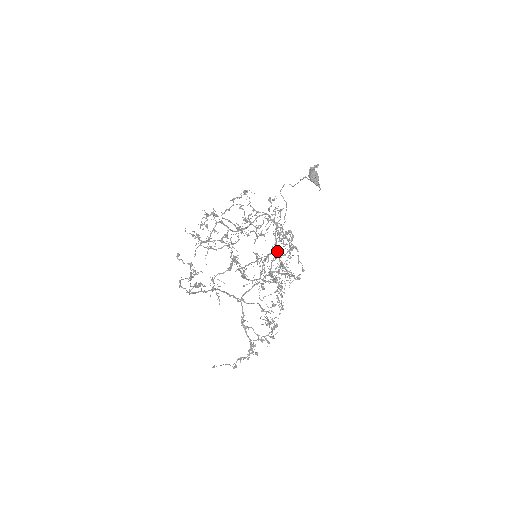
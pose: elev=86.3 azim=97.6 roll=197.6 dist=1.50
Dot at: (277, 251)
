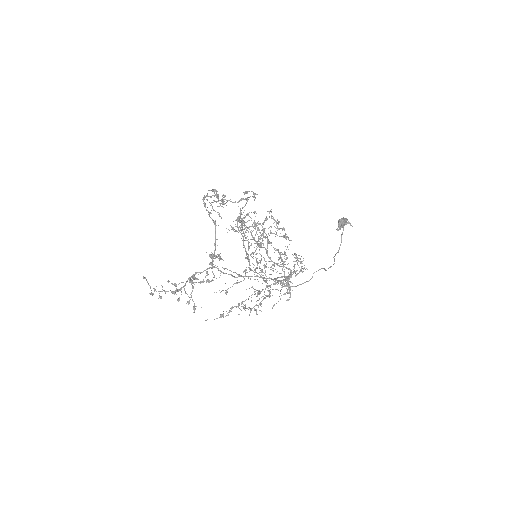
Dot at: occluded
